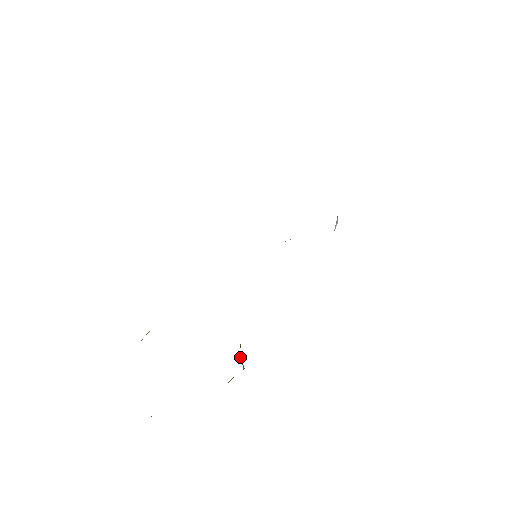
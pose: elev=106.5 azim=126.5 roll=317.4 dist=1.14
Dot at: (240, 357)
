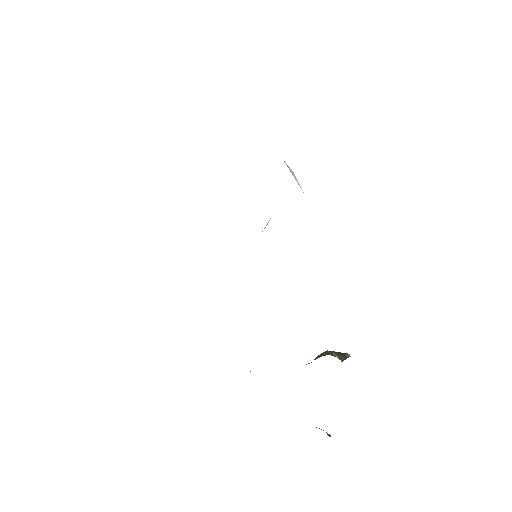
Dot at: (342, 358)
